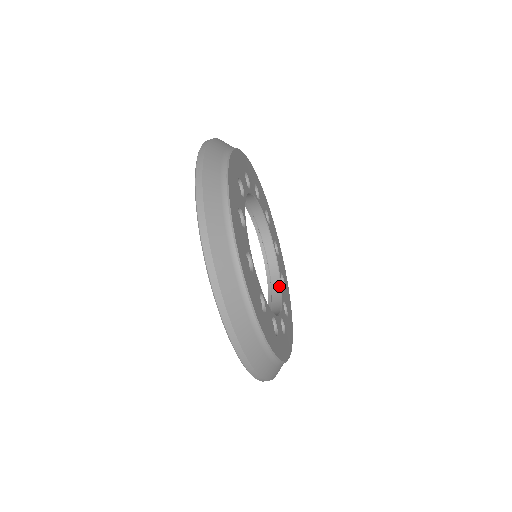
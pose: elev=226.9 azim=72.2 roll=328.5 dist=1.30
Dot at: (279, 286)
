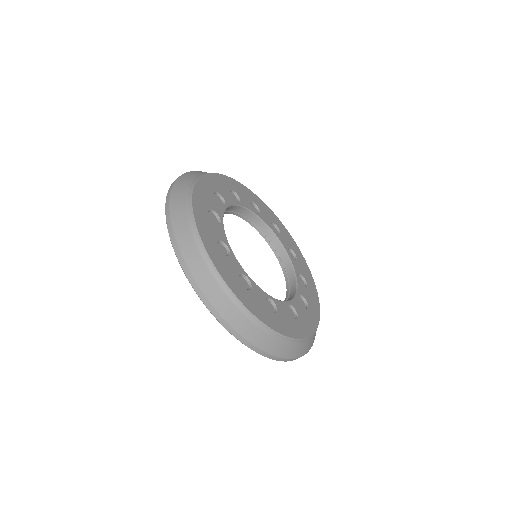
Dot at: (278, 241)
